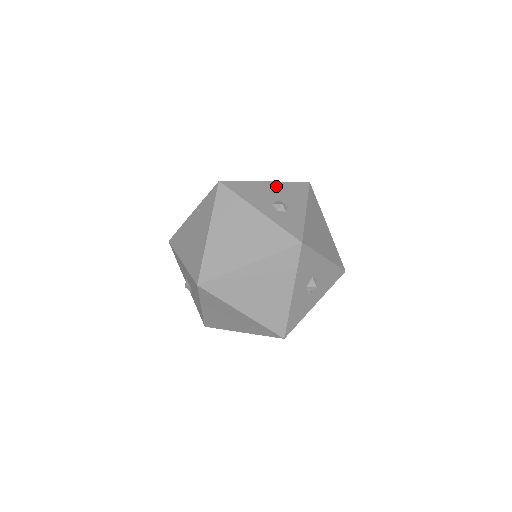
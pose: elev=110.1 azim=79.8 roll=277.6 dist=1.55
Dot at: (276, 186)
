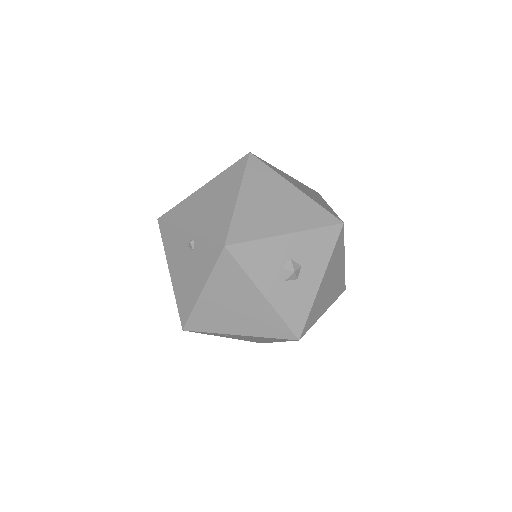
Dot at: occluded
